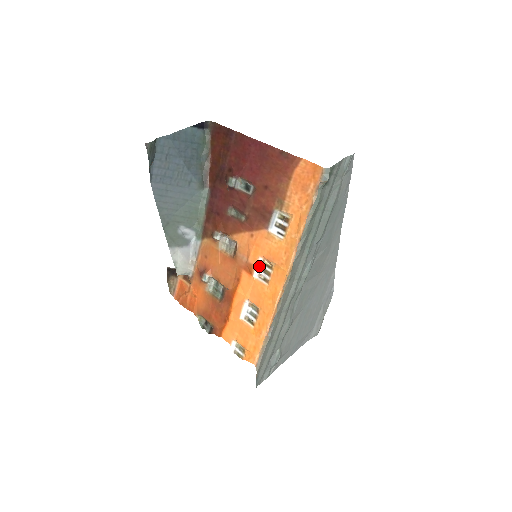
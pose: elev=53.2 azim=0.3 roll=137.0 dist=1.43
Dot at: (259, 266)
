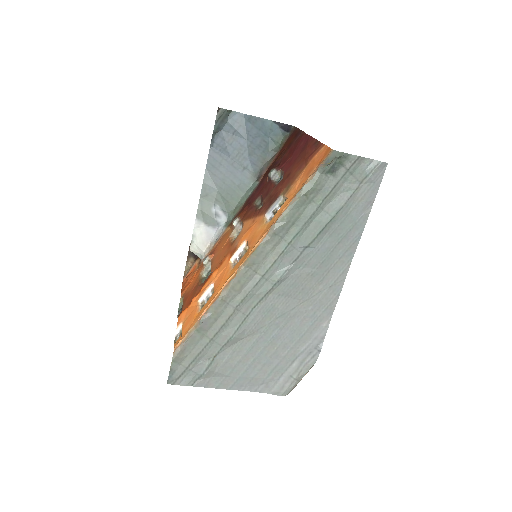
Dot at: (240, 250)
